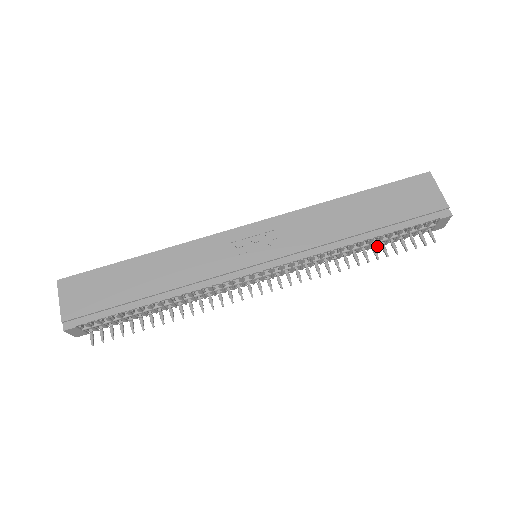
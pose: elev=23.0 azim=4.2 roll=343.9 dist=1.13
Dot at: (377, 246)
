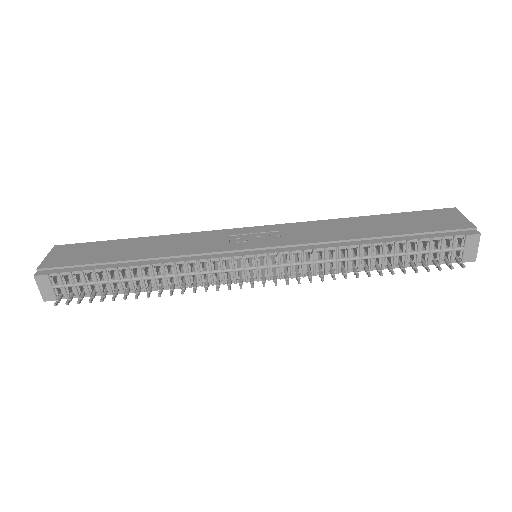
Dot at: (394, 265)
